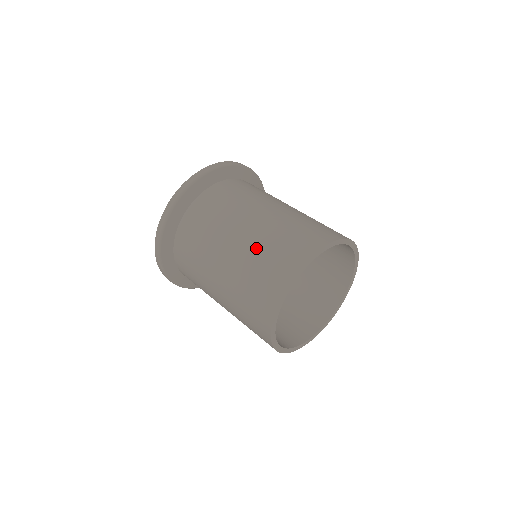
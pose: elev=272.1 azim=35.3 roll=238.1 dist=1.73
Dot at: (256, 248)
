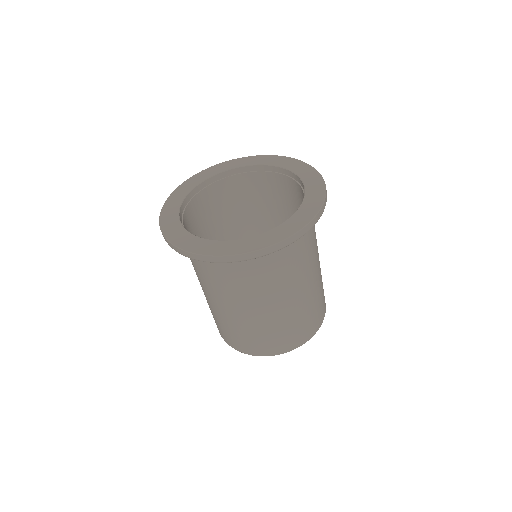
Dot at: (274, 325)
